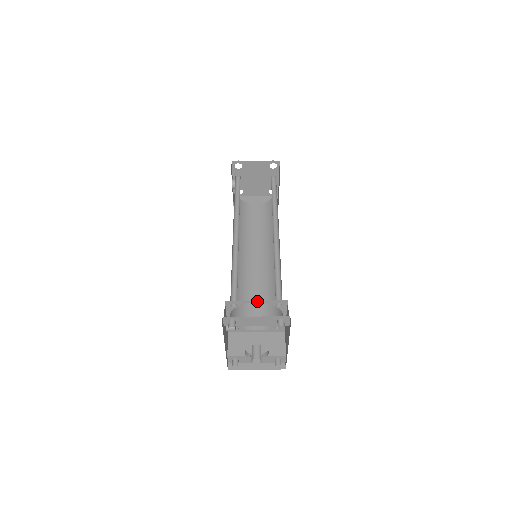
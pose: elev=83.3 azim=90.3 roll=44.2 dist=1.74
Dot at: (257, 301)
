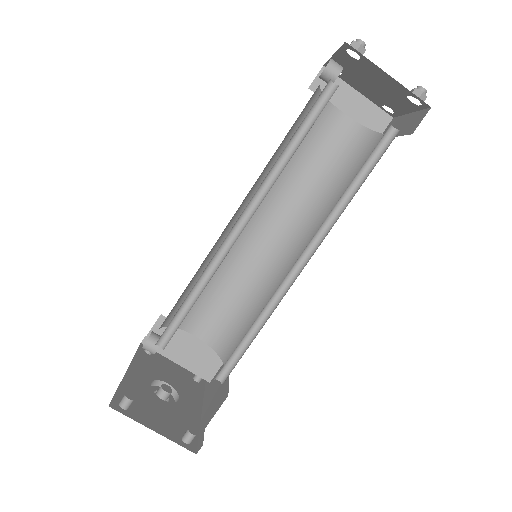
Dot at: occluded
